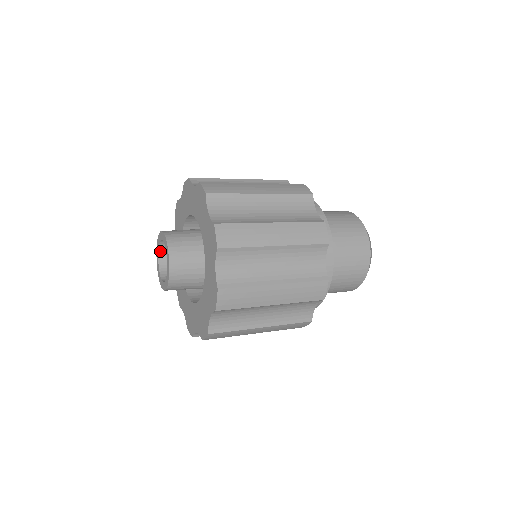
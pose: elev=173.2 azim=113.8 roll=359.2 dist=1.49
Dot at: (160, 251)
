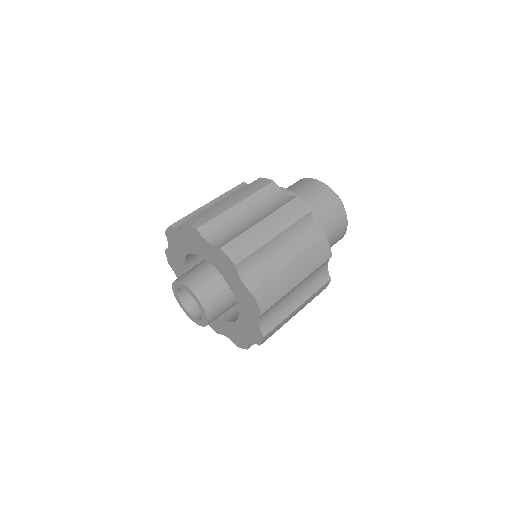
Dot at: (180, 298)
